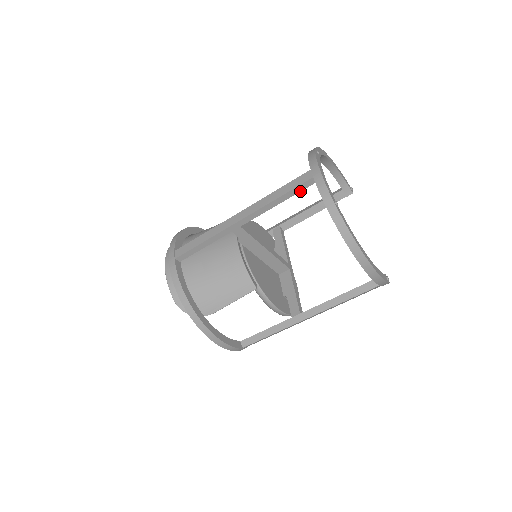
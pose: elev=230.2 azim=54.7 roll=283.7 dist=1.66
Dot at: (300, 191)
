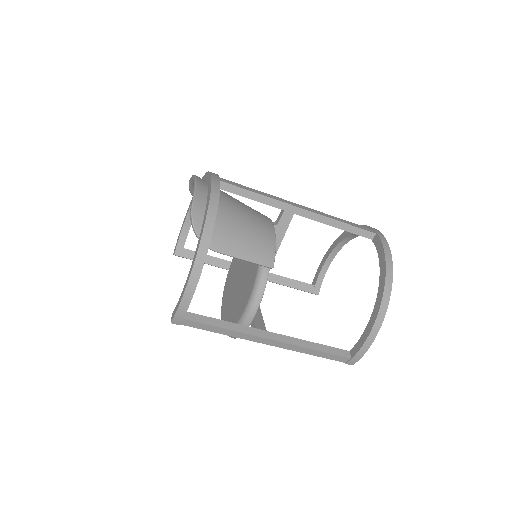
Dot at: (358, 234)
